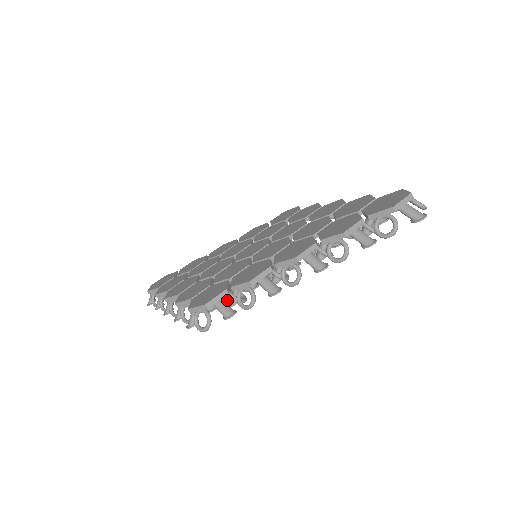
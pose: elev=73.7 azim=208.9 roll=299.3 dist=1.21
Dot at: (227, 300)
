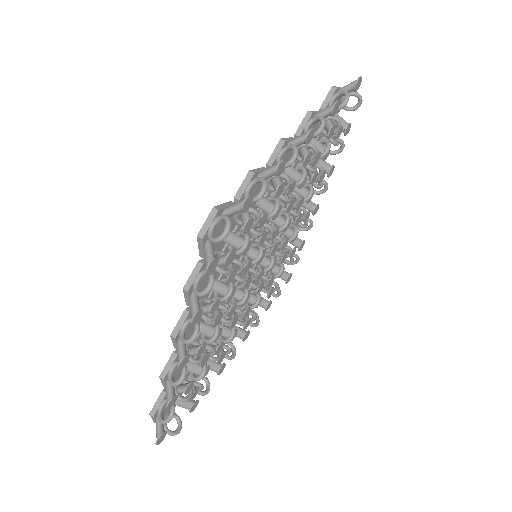
Dot at: (242, 245)
